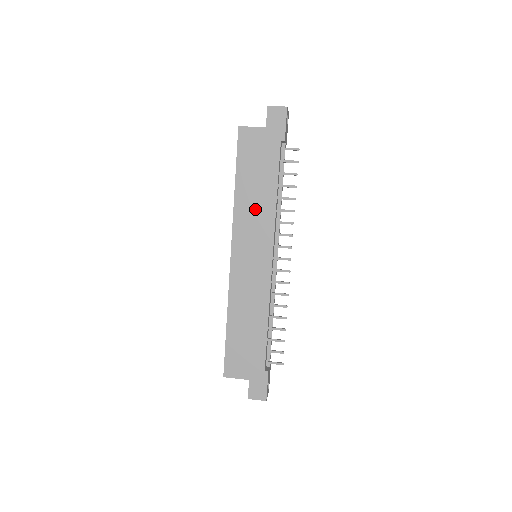
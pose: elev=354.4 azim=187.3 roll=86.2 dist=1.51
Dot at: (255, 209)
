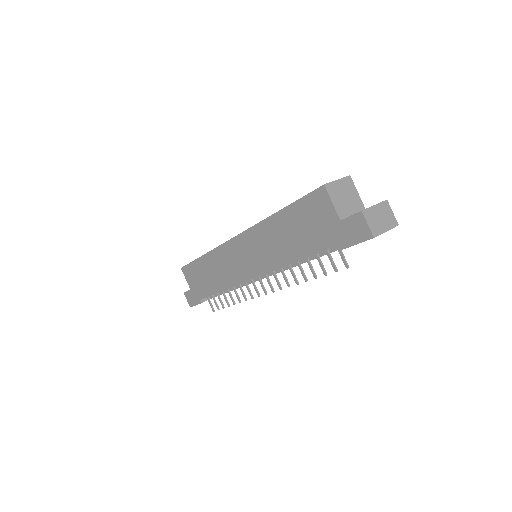
Dot at: (273, 244)
